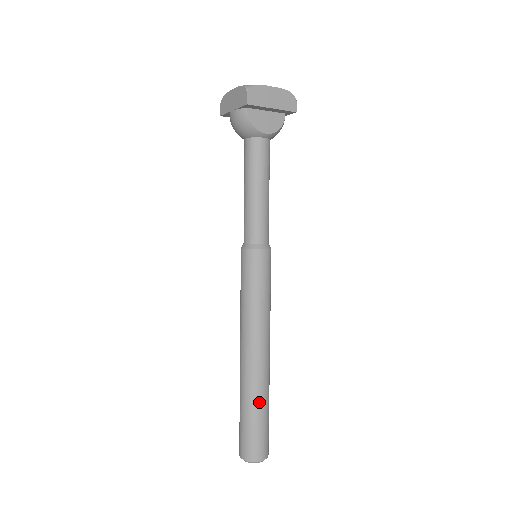
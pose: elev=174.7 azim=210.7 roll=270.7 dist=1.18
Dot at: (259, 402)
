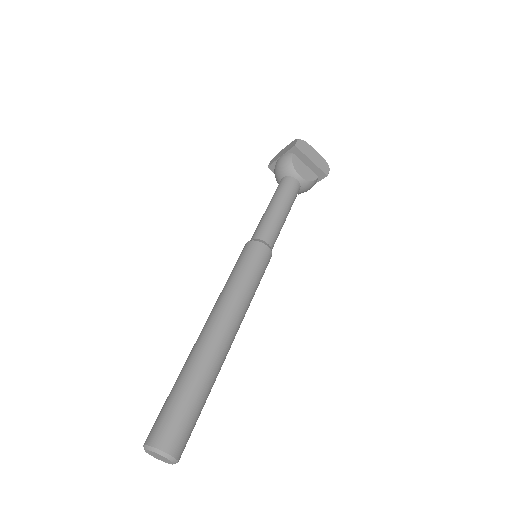
Dot at: (200, 378)
